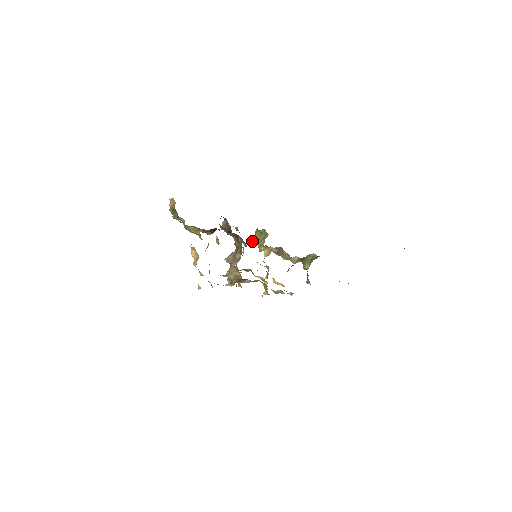
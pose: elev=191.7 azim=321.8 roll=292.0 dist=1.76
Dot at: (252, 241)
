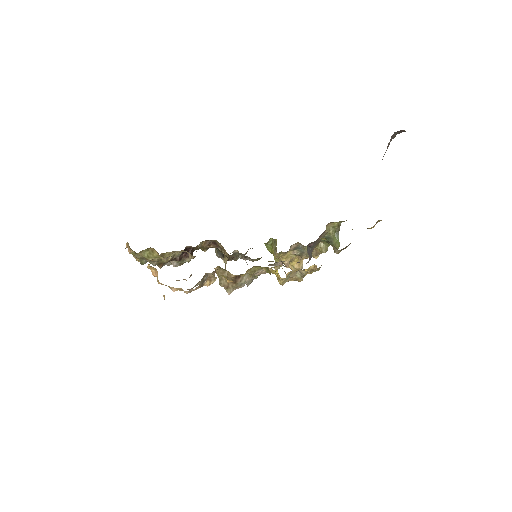
Dot at: occluded
